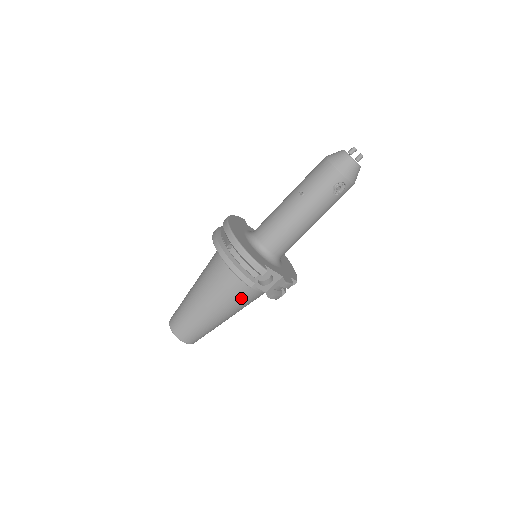
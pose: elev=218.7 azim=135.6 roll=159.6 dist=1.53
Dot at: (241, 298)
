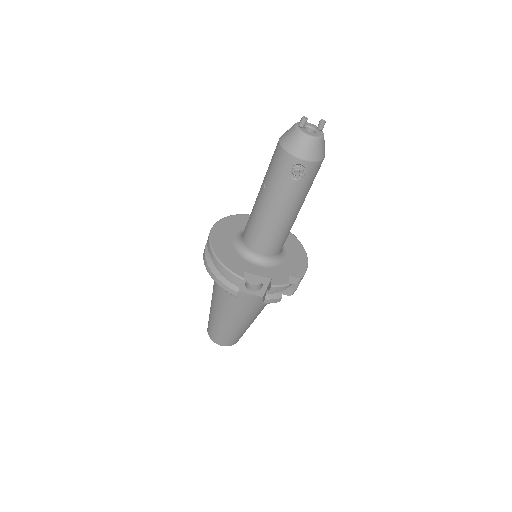
Dot at: (244, 304)
